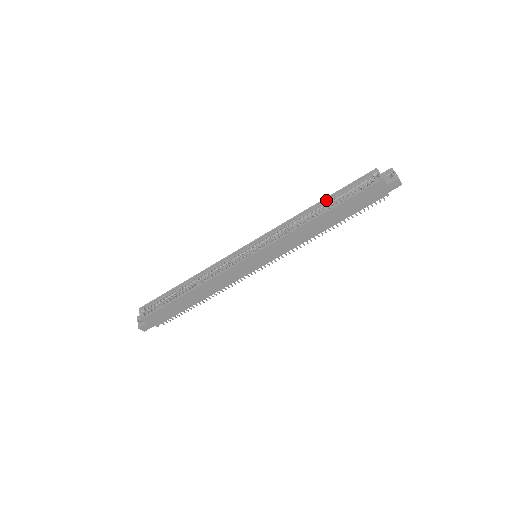
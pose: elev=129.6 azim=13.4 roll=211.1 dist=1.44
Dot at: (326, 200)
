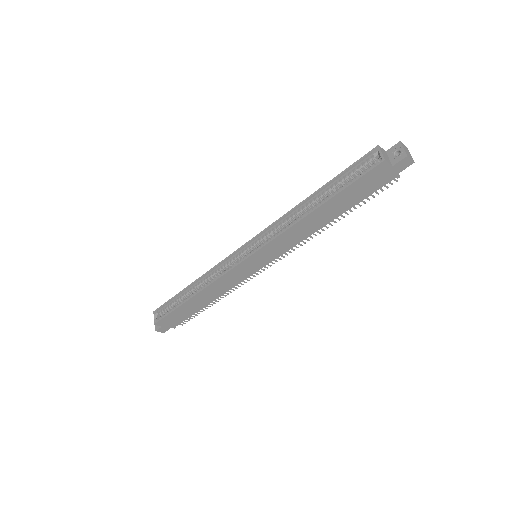
Dot at: (322, 190)
